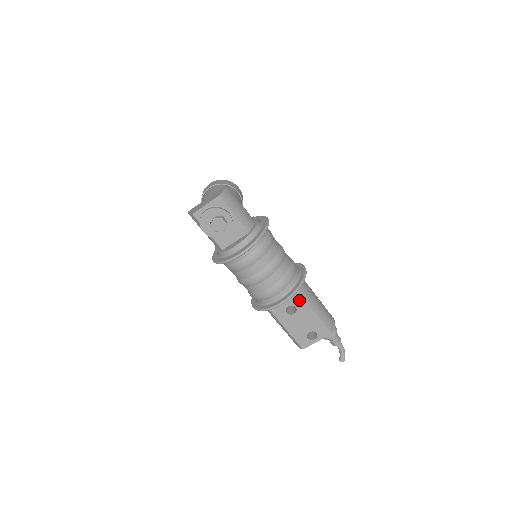
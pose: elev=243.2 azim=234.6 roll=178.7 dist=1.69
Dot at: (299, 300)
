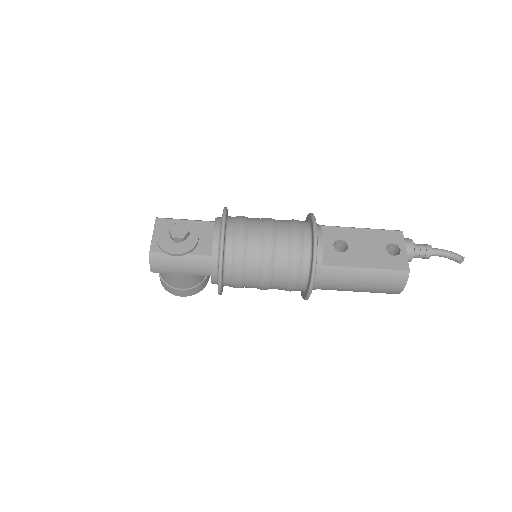
Dot at: (332, 232)
